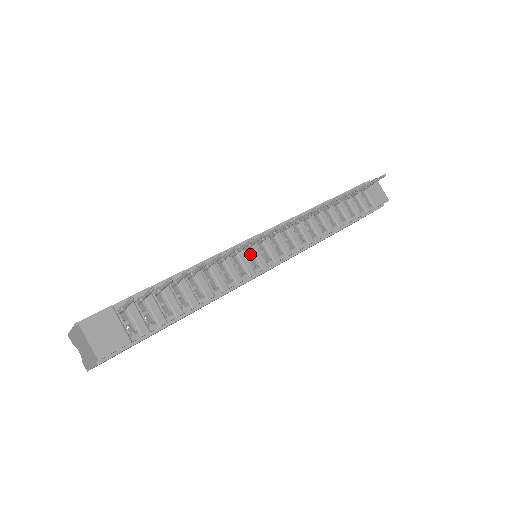
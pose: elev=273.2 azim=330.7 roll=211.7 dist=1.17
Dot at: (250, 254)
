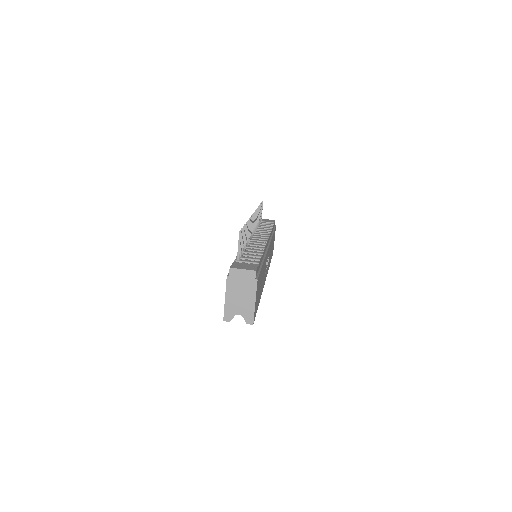
Dot at: occluded
